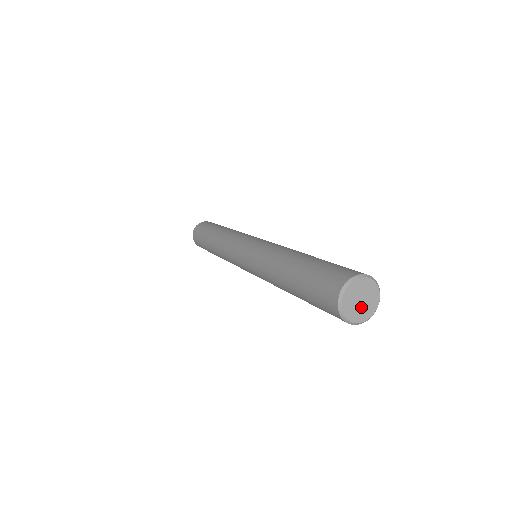
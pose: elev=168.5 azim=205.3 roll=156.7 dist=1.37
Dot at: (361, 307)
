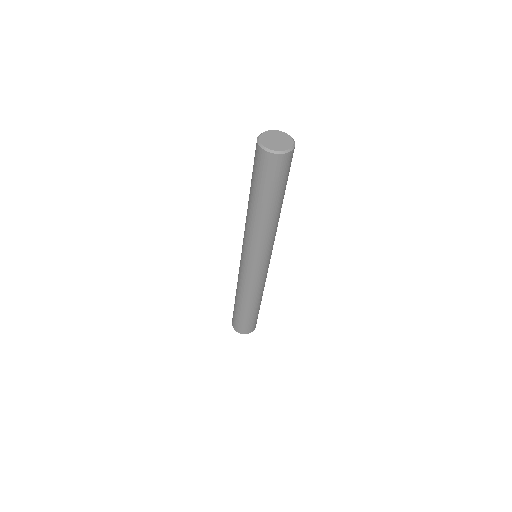
Dot at: (280, 143)
